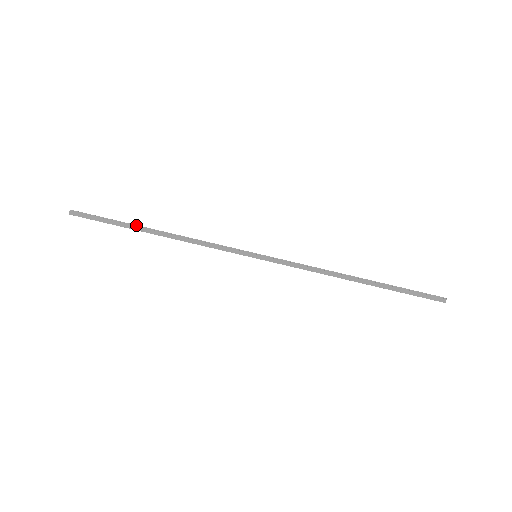
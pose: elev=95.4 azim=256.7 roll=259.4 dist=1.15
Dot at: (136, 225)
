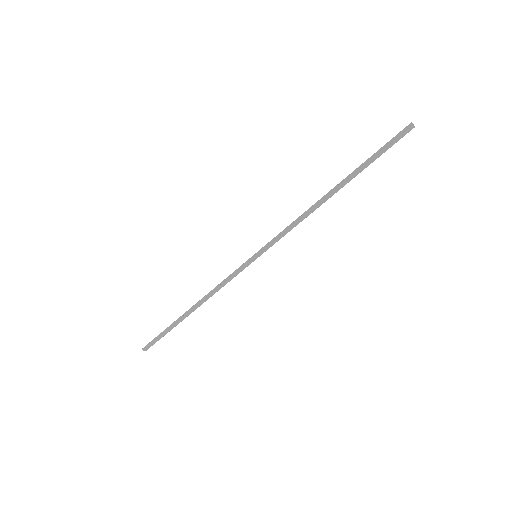
Dot at: (178, 319)
